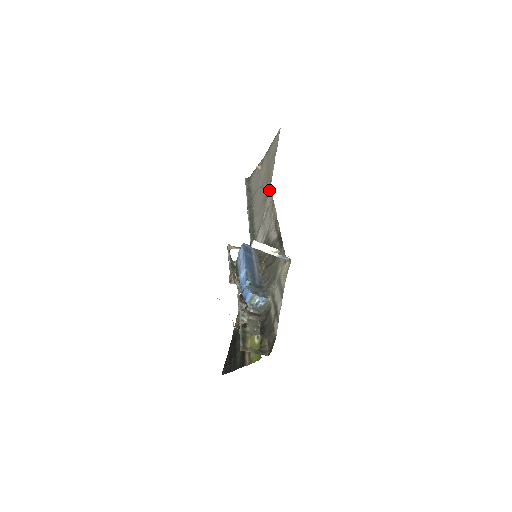
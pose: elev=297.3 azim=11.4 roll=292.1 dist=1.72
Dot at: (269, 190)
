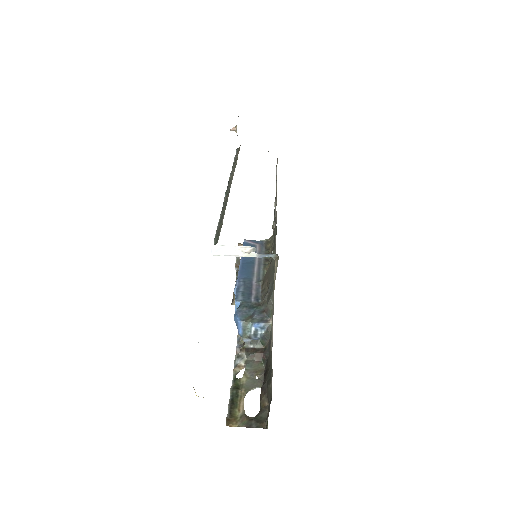
Dot at: occluded
